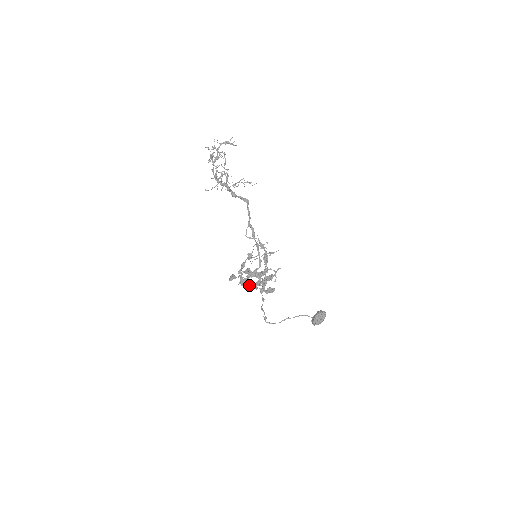
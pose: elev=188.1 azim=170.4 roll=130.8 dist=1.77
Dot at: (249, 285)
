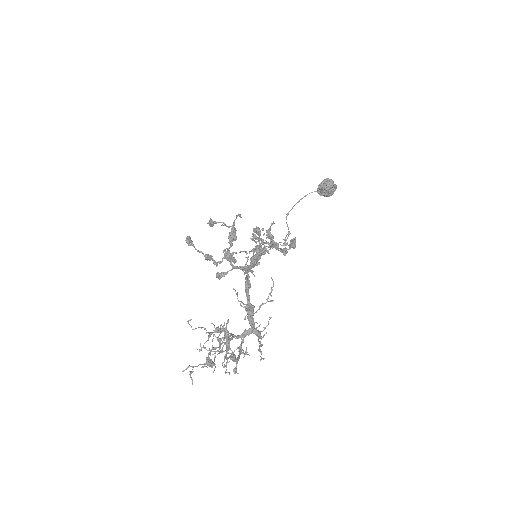
Dot at: occluded
